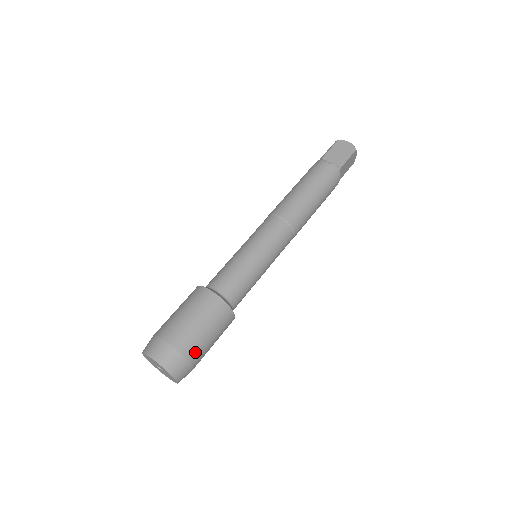
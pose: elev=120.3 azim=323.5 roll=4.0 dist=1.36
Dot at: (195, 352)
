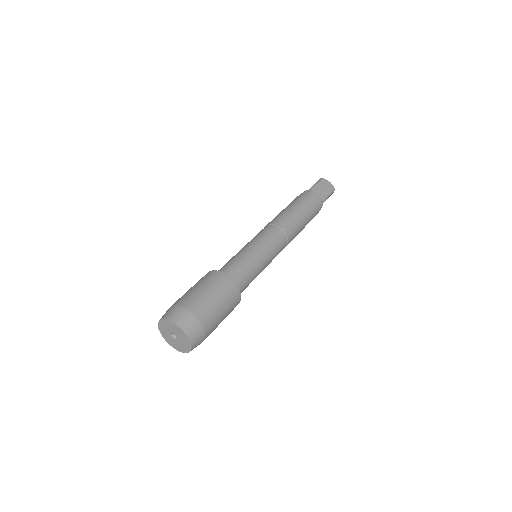
Dot at: (211, 328)
